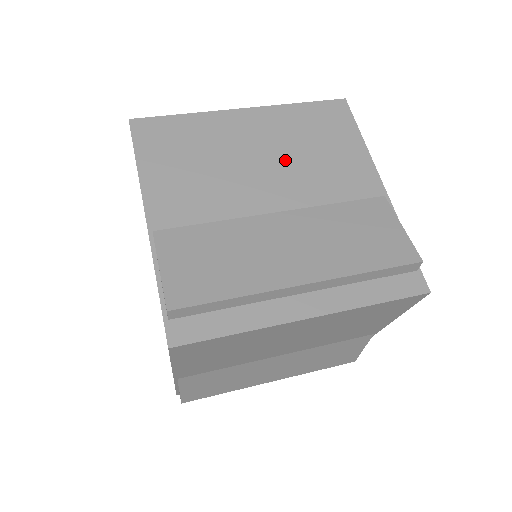
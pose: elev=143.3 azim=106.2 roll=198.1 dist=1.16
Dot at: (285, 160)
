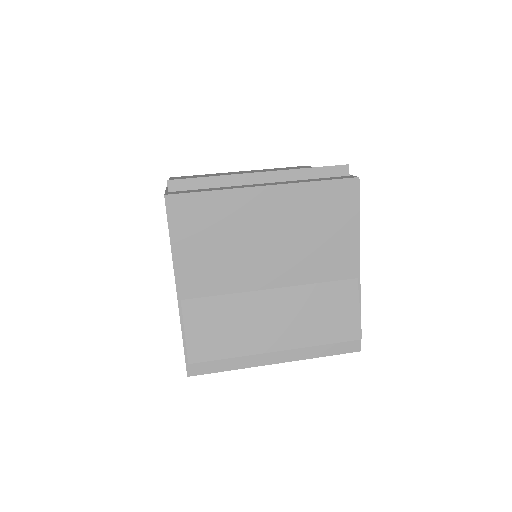
Dot at: occluded
